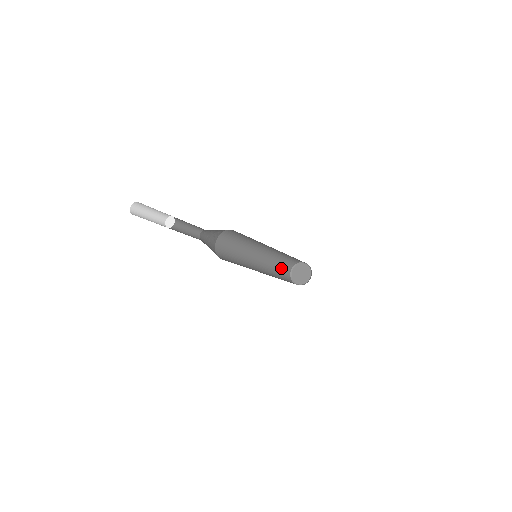
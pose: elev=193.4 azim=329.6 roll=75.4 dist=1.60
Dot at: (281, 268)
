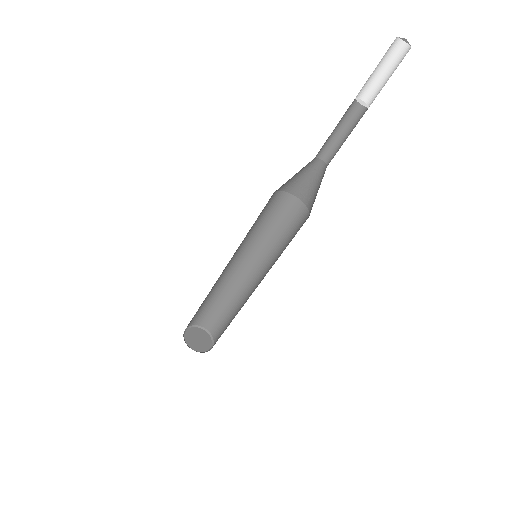
Dot at: occluded
